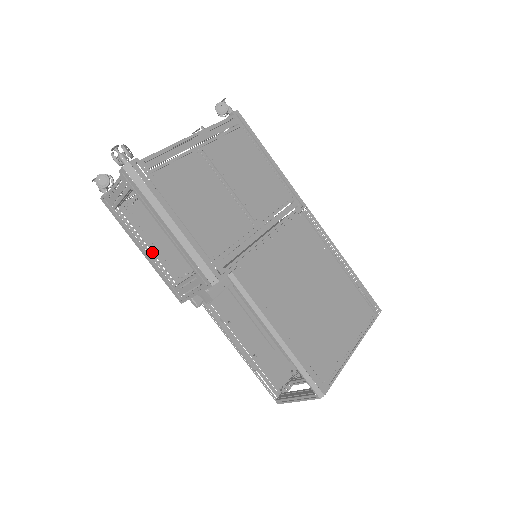
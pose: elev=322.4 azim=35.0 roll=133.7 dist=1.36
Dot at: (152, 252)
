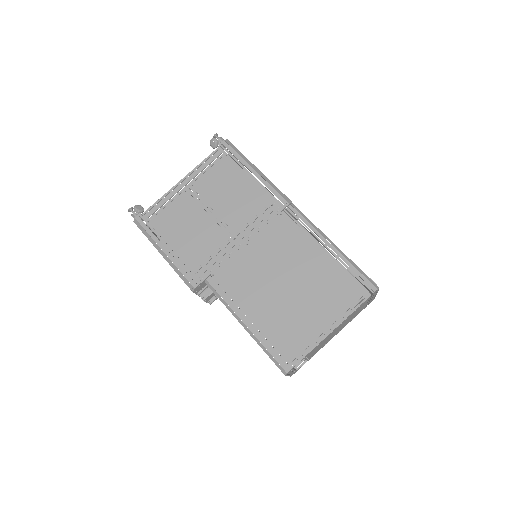
Dot at: occluded
